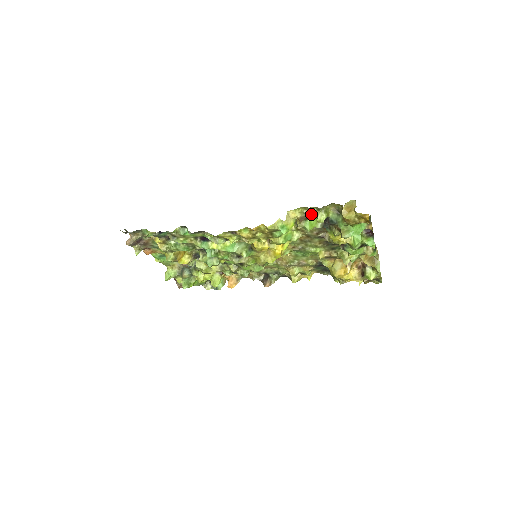
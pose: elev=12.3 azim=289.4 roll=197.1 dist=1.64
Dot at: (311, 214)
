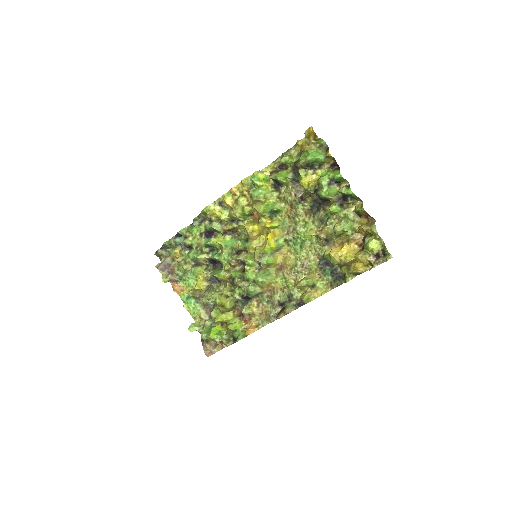
Dot at: (279, 165)
